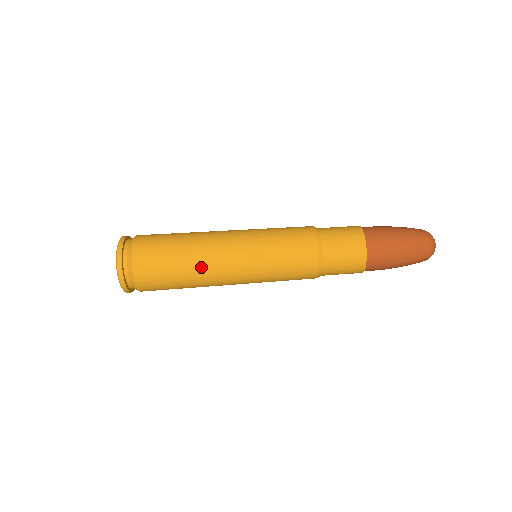
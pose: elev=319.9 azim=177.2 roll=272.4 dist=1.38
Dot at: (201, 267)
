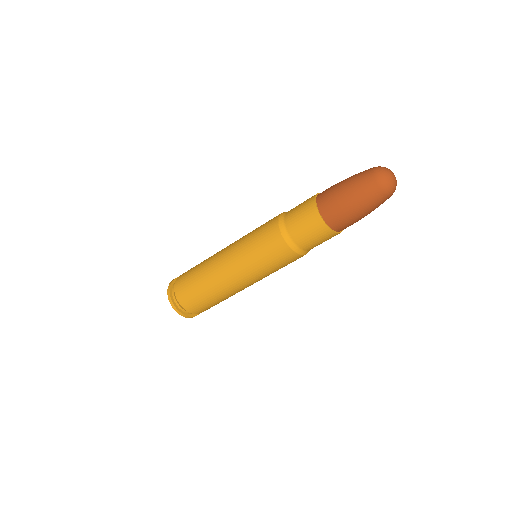
Dot at: (209, 270)
